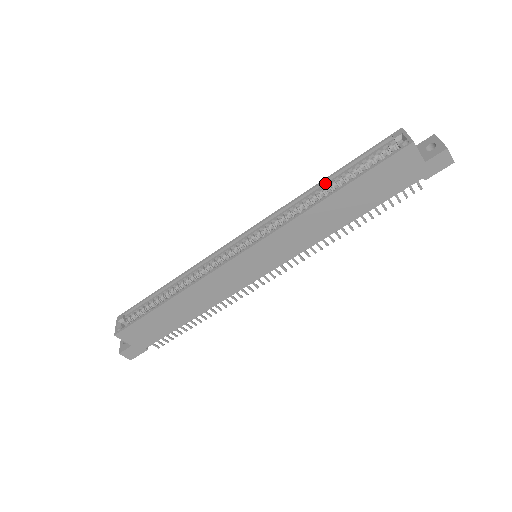
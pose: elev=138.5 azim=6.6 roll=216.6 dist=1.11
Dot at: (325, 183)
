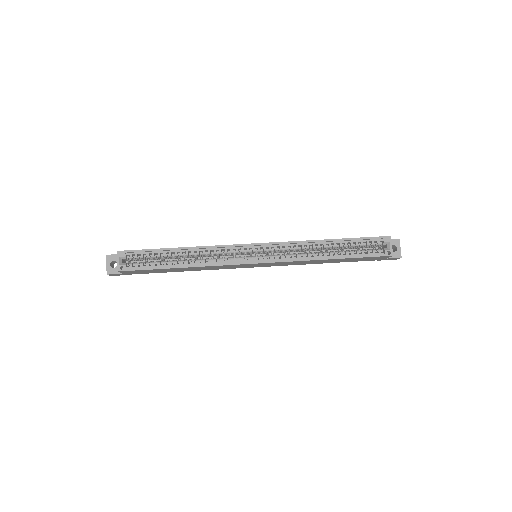
Dot at: (330, 241)
